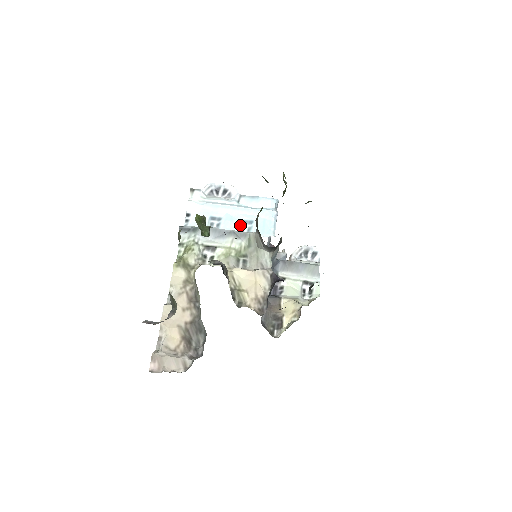
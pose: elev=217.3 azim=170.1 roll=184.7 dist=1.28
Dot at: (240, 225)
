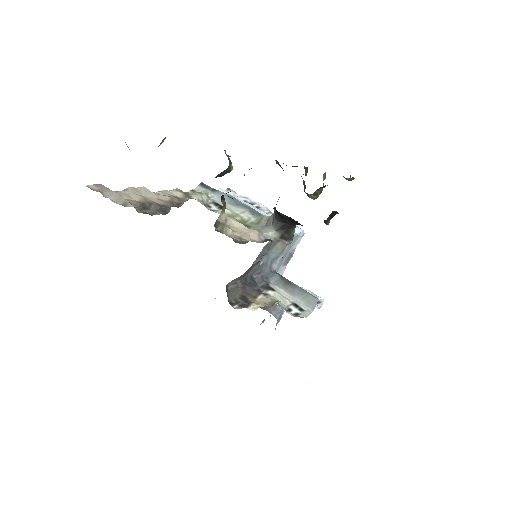
Dot at: occluded
